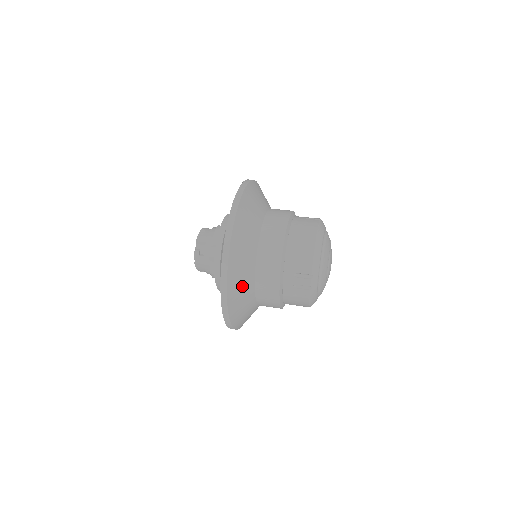
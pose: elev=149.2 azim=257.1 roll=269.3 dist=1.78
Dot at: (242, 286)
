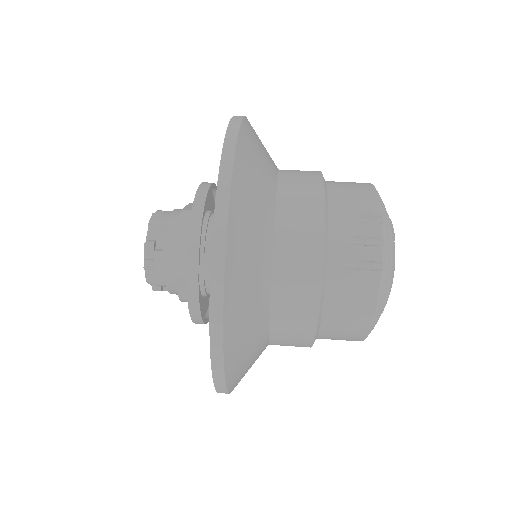
Dot at: occluded
